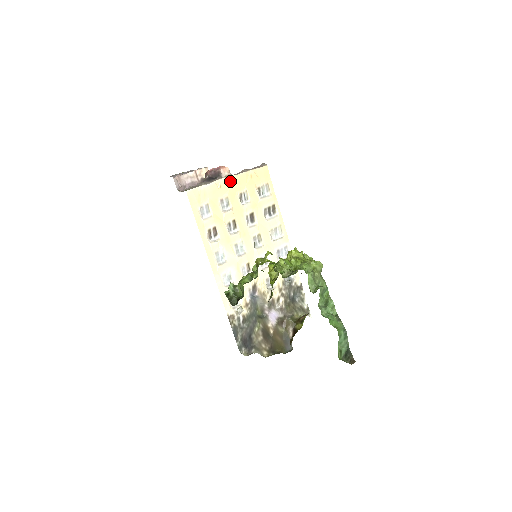
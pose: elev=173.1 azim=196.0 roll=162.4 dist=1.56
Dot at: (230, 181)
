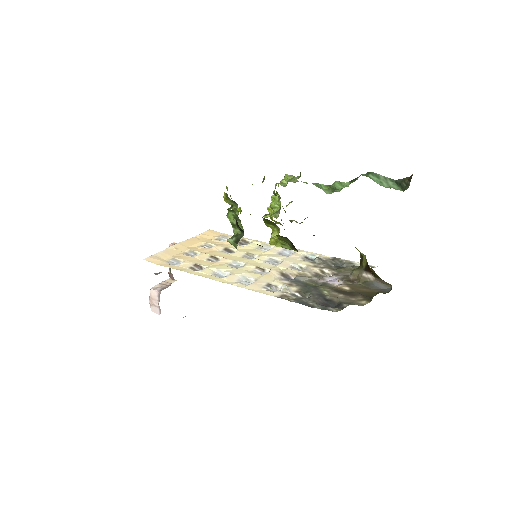
Dot at: (183, 244)
